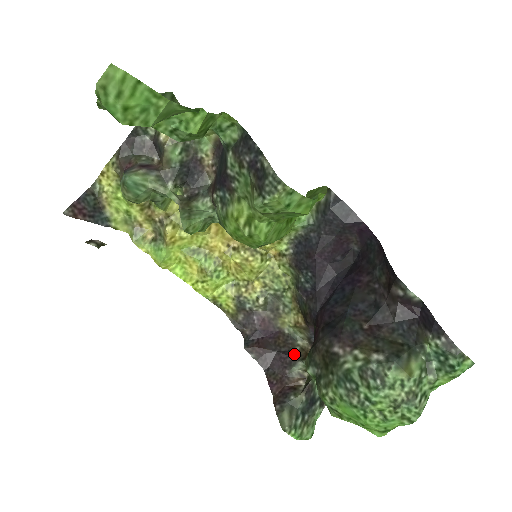
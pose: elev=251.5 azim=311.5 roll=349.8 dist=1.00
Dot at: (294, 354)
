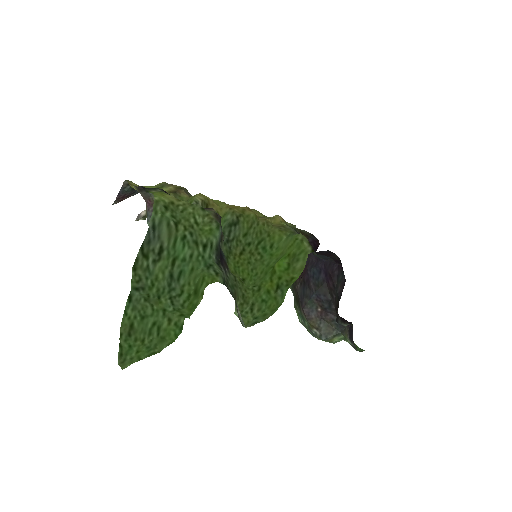
Dot at: occluded
